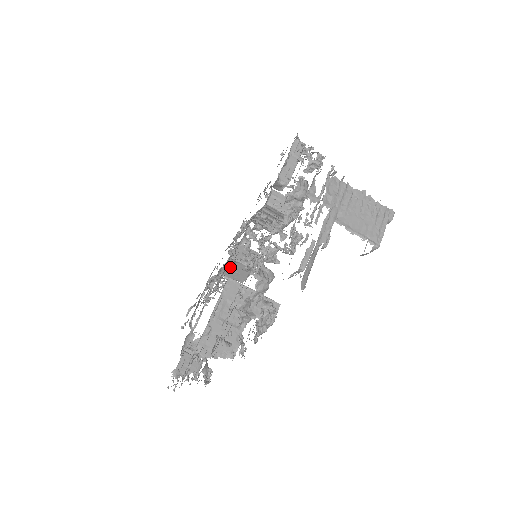
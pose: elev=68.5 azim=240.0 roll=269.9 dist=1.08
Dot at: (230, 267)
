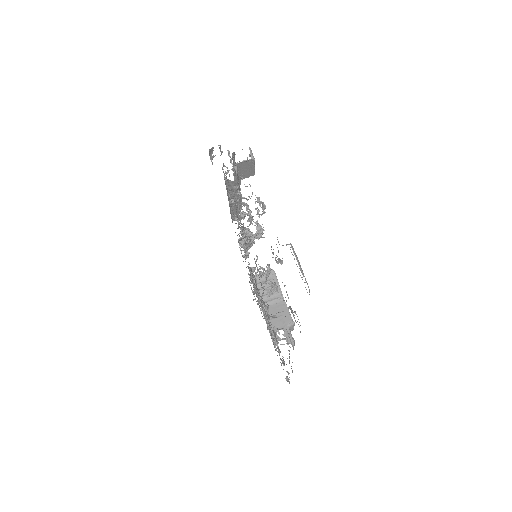
Dot at: occluded
